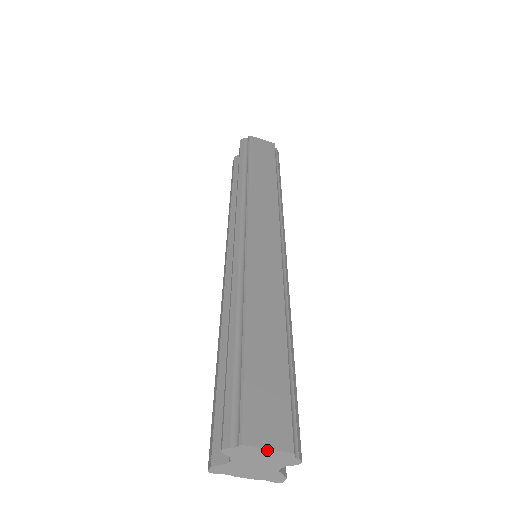
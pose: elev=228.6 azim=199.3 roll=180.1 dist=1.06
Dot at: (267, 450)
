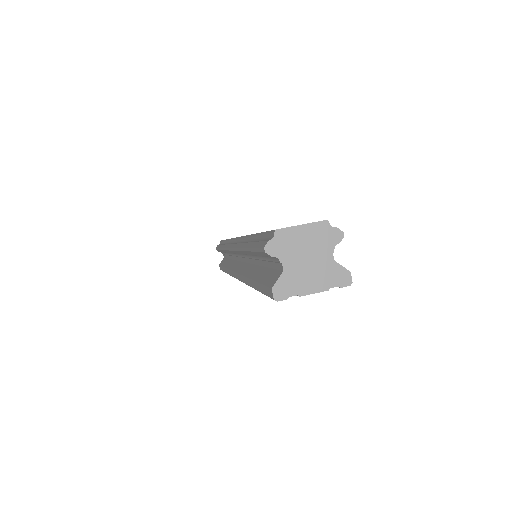
Dot at: (302, 227)
